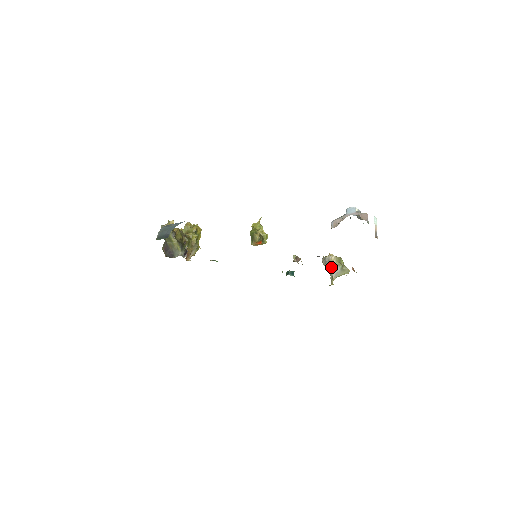
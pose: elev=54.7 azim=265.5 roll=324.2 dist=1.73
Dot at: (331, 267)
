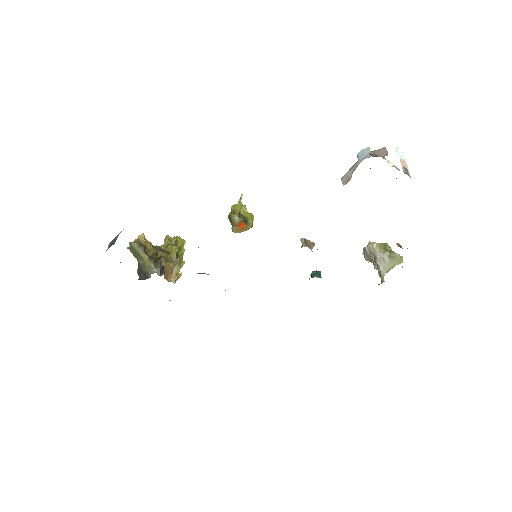
Dot at: (375, 258)
